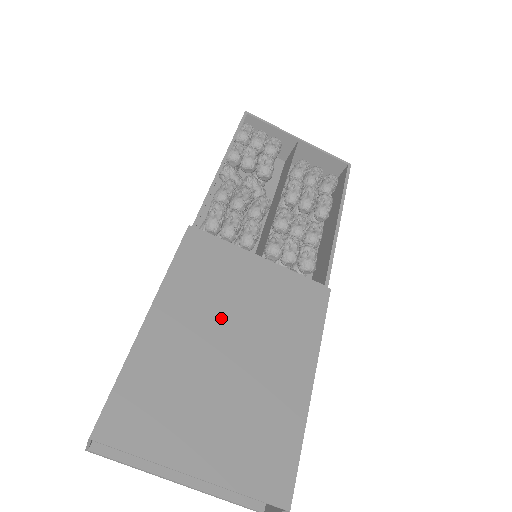
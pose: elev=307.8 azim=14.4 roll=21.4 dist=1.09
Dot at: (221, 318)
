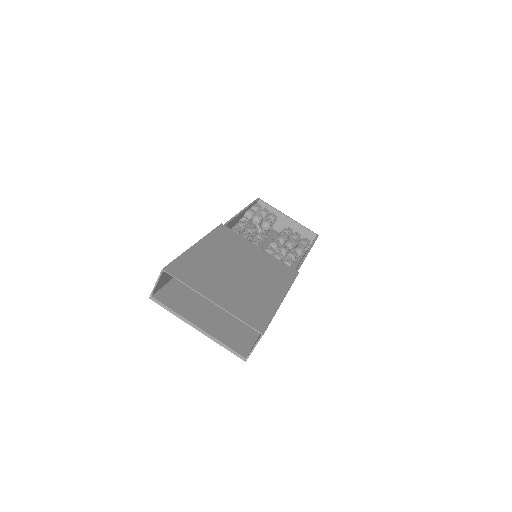
Dot at: (234, 259)
